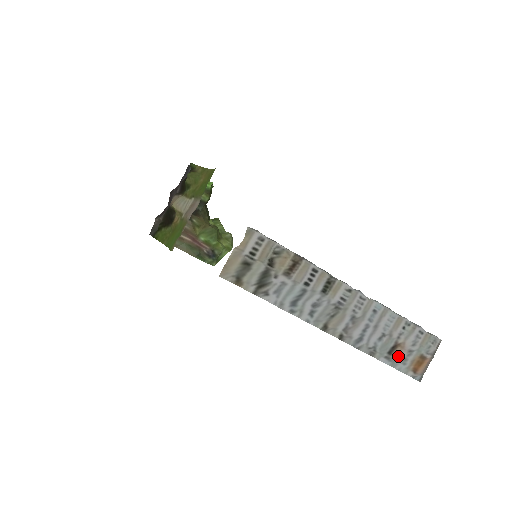
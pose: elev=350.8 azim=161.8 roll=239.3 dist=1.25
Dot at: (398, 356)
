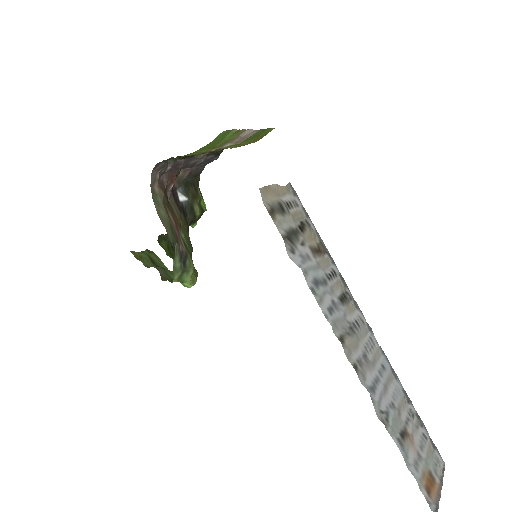
Dot at: (410, 449)
